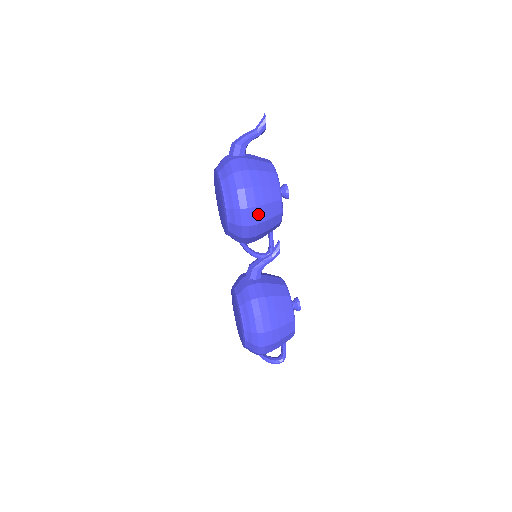
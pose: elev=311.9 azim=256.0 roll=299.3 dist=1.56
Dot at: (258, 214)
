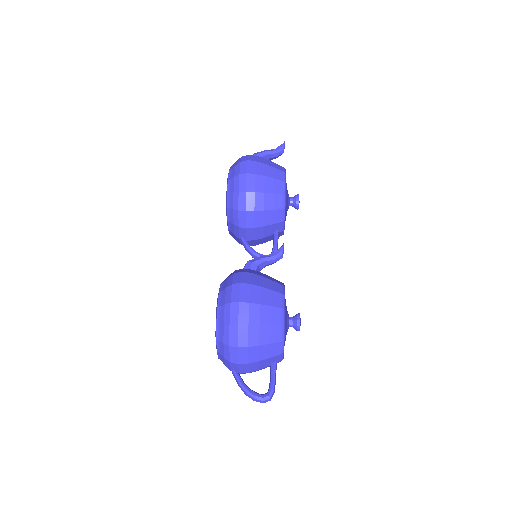
Dot at: (257, 182)
